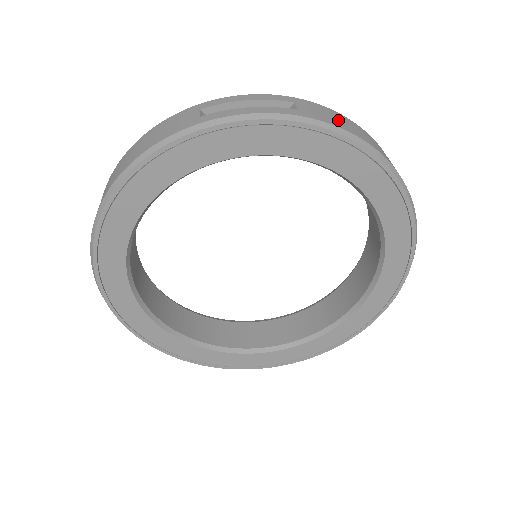
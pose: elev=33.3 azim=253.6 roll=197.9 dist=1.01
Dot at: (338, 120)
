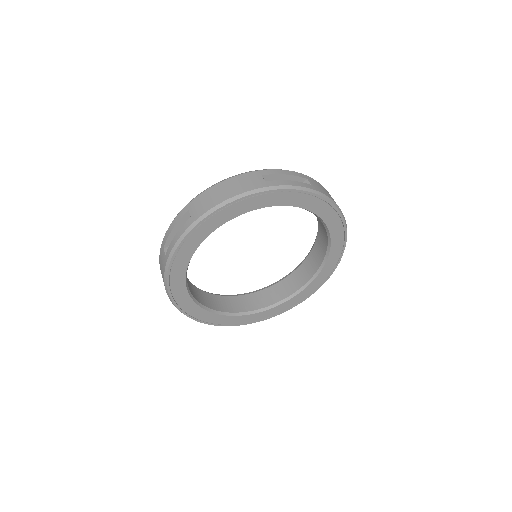
Dot at: (326, 192)
